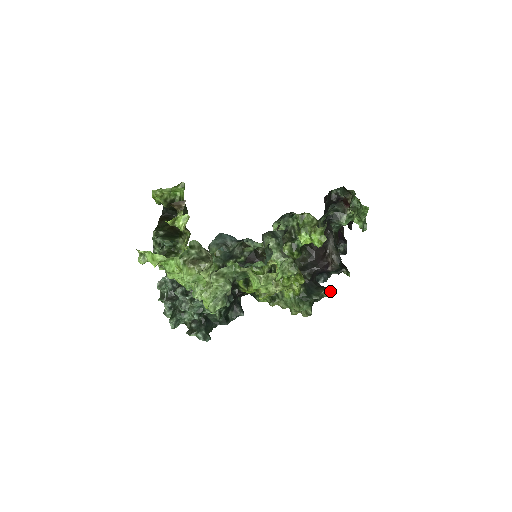
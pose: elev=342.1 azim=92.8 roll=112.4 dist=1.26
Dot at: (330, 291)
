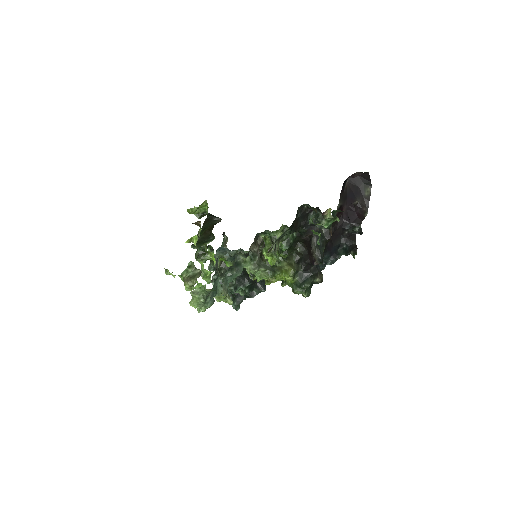
Dot at: (320, 280)
